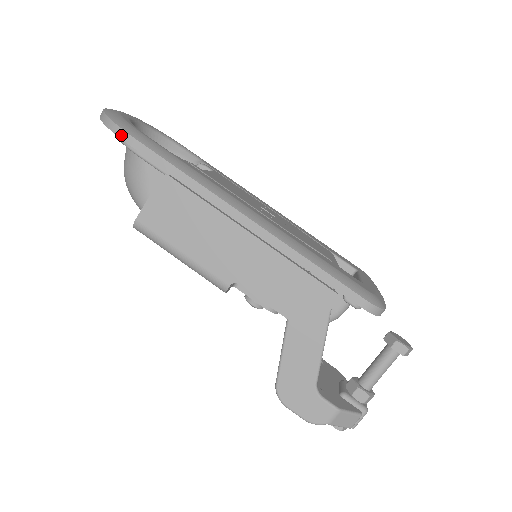
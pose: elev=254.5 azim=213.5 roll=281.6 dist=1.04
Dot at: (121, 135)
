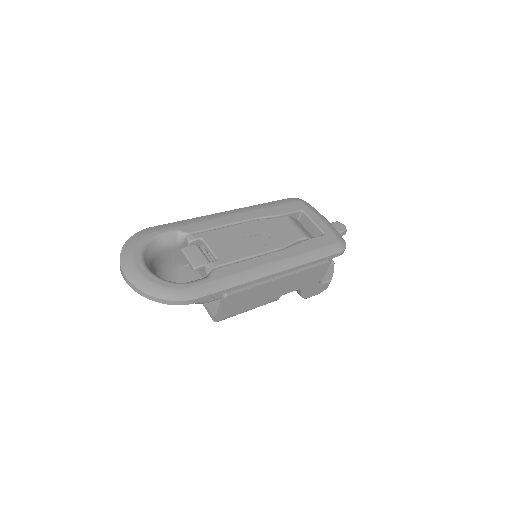
Dot at: (186, 303)
